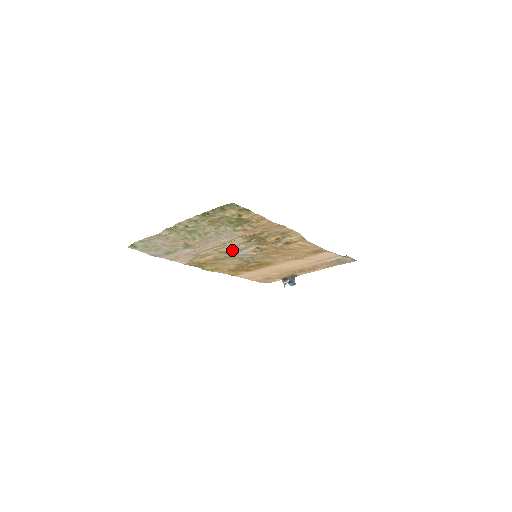
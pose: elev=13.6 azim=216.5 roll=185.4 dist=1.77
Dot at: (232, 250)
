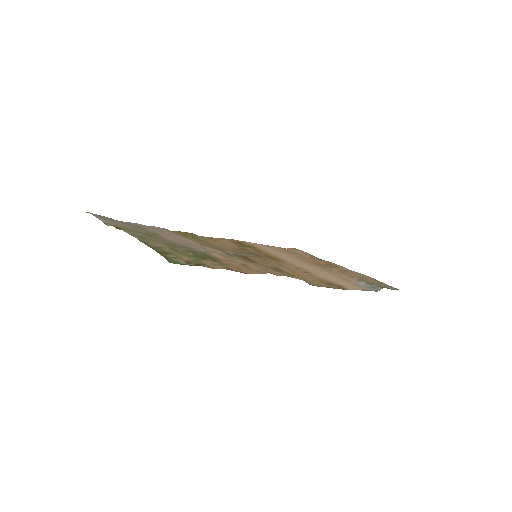
Dot at: occluded
